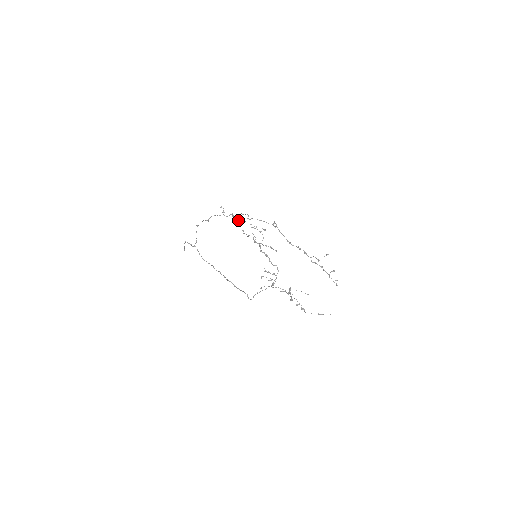
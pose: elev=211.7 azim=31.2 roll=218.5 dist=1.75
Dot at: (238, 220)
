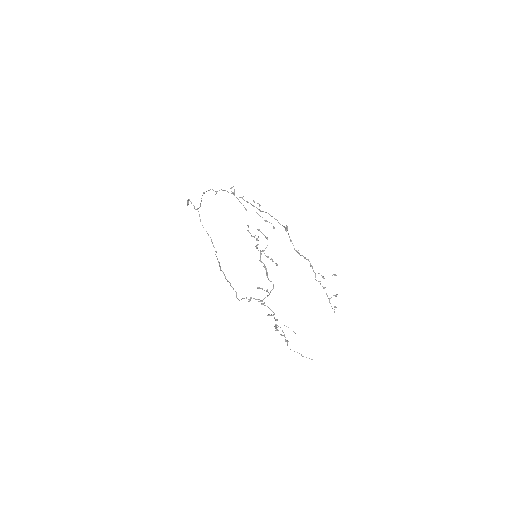
Dot at: (246, 210)
